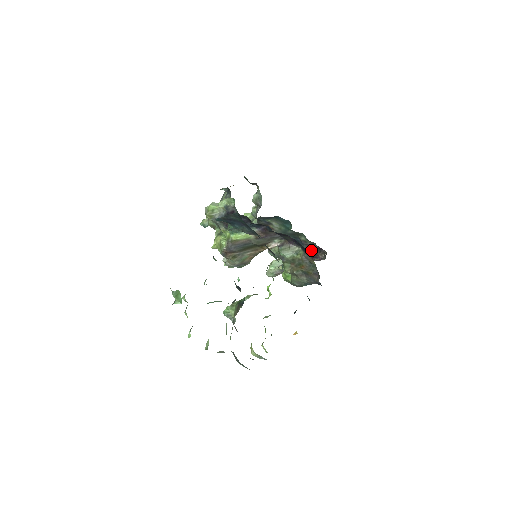
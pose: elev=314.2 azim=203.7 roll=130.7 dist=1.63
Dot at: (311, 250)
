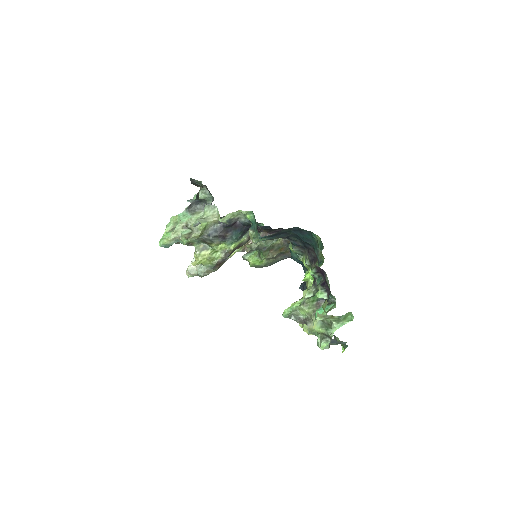
Dot at: occluded
